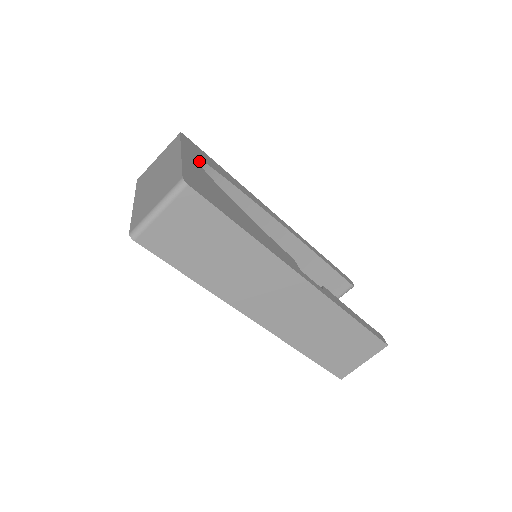
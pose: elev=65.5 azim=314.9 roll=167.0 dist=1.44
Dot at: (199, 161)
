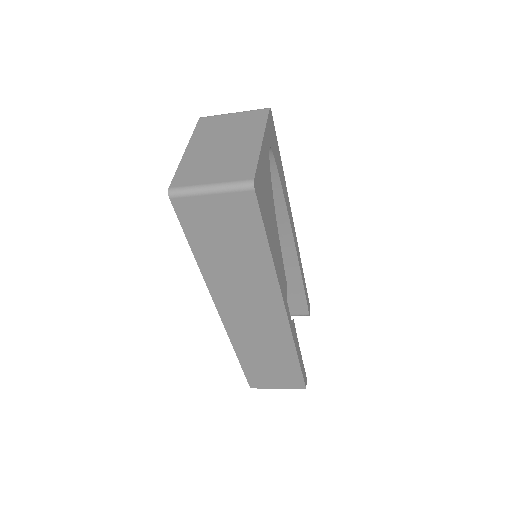
Dot at: (269, 149)
